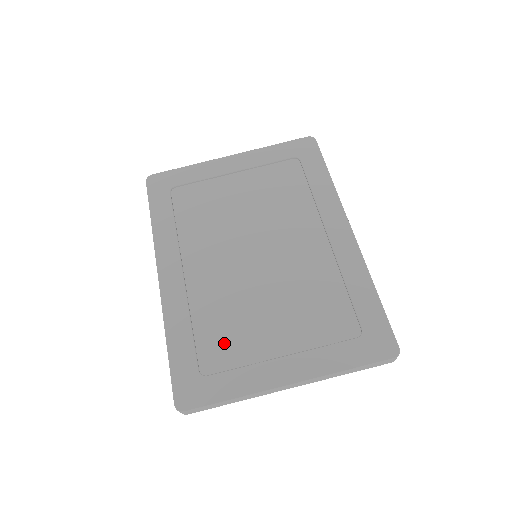
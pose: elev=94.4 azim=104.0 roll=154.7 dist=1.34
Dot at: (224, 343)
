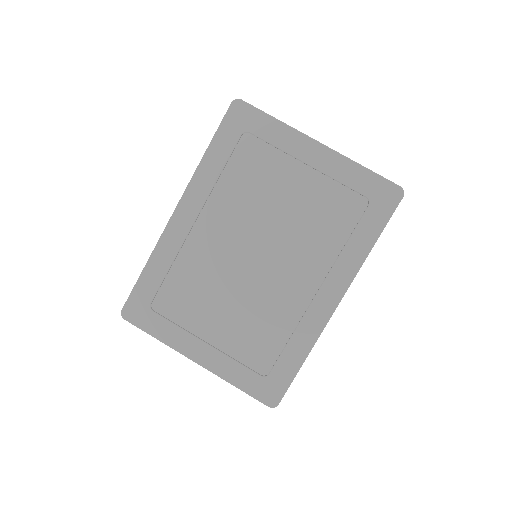
Dot at: (180, 300)
